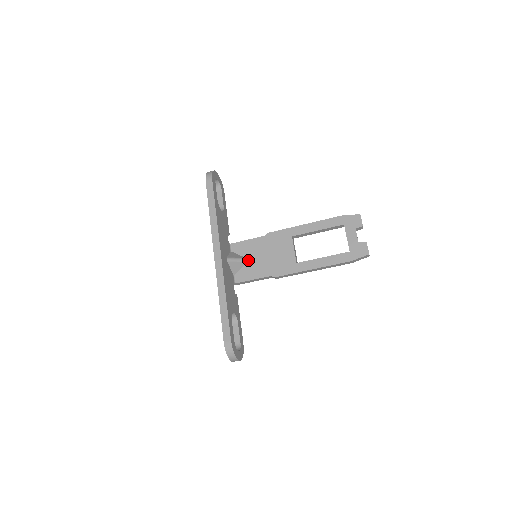
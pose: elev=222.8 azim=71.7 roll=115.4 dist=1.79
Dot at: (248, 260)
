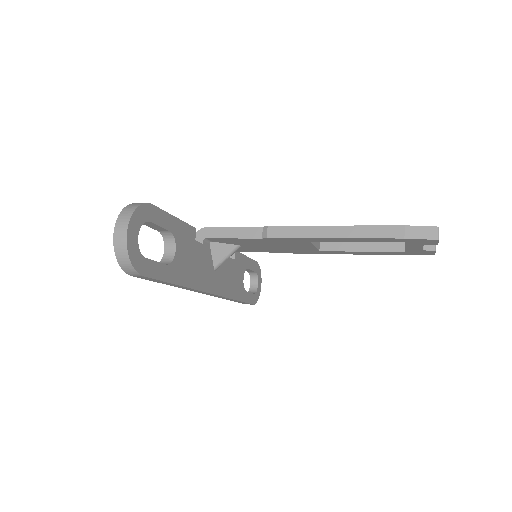
Dot at: (242, 246)
